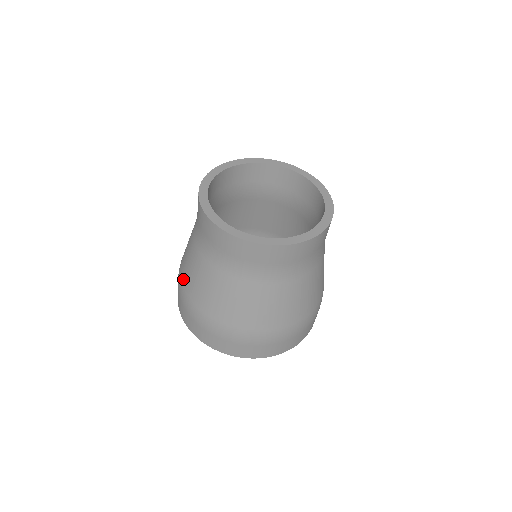
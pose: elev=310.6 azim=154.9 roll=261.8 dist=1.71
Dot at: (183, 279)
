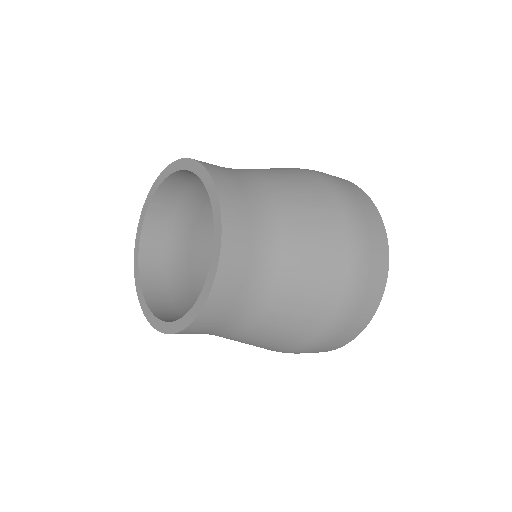
Dot at: occluded
